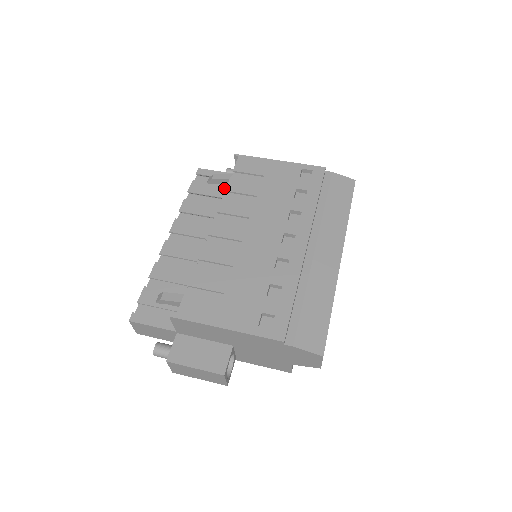
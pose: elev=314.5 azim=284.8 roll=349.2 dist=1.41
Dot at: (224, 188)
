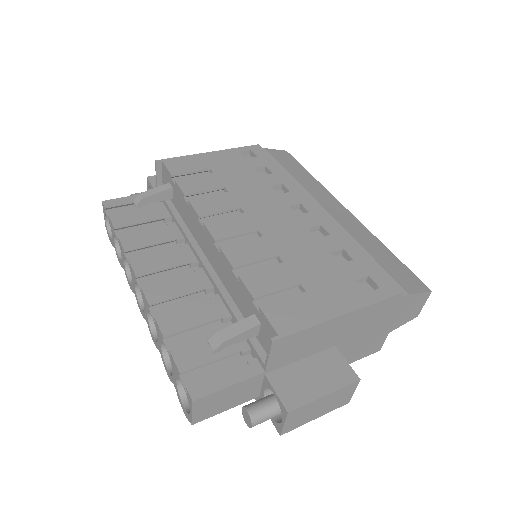
Dot at: (156, 208)
